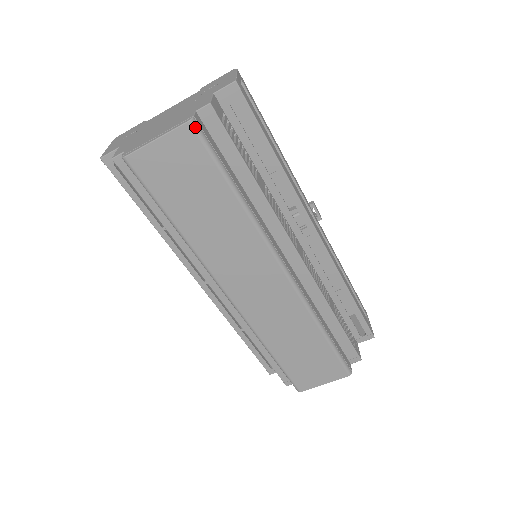
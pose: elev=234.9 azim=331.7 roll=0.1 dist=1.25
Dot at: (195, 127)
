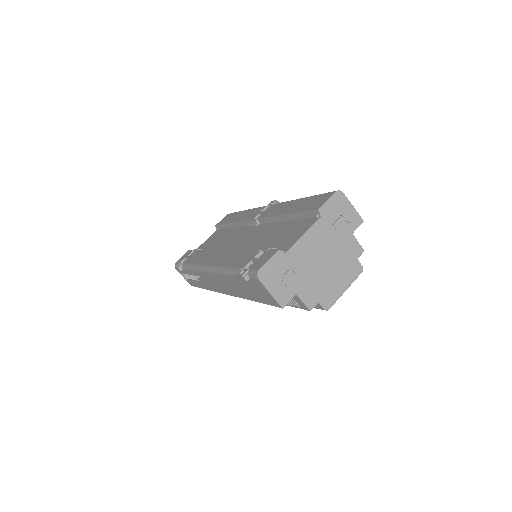
Dot at: occluded
